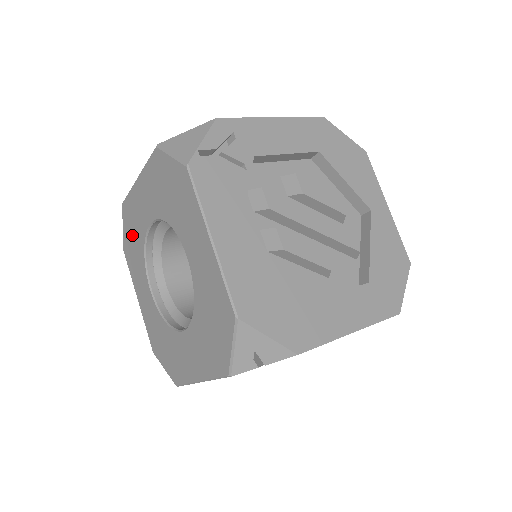
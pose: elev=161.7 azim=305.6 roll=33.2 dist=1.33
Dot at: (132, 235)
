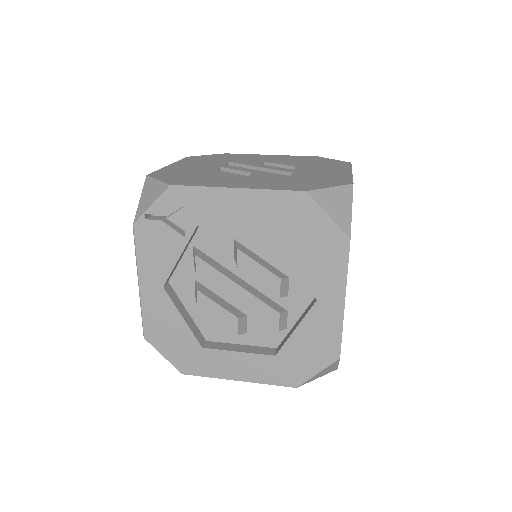
Dot at: occluded
